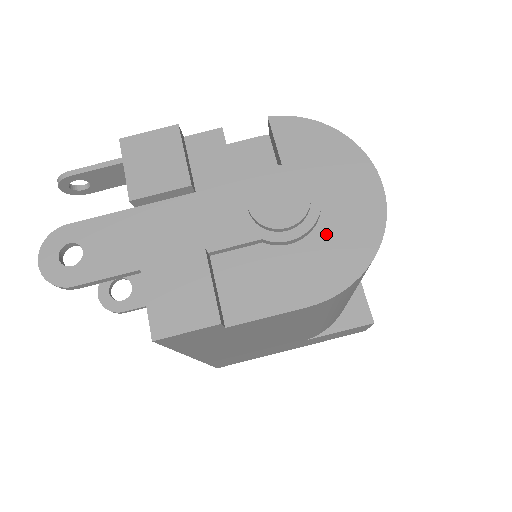
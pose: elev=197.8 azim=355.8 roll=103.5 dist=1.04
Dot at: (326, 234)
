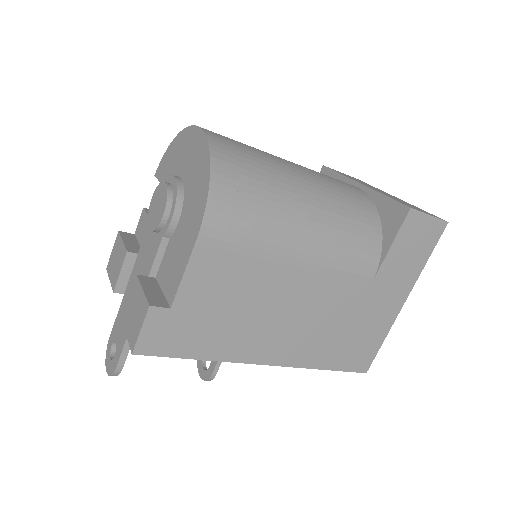
Dot at: (189, 192)
